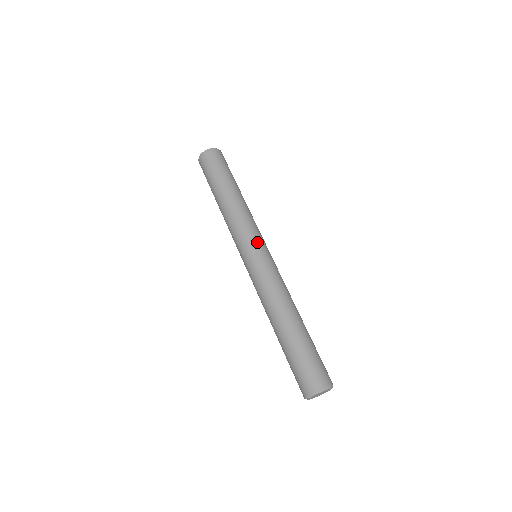
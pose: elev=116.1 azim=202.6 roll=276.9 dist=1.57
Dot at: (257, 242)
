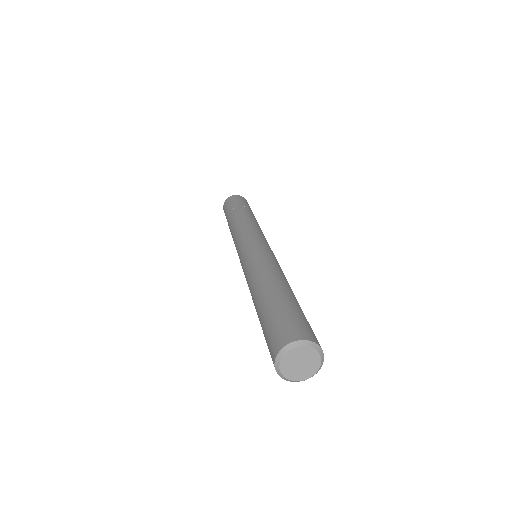
Dot at: occluded
